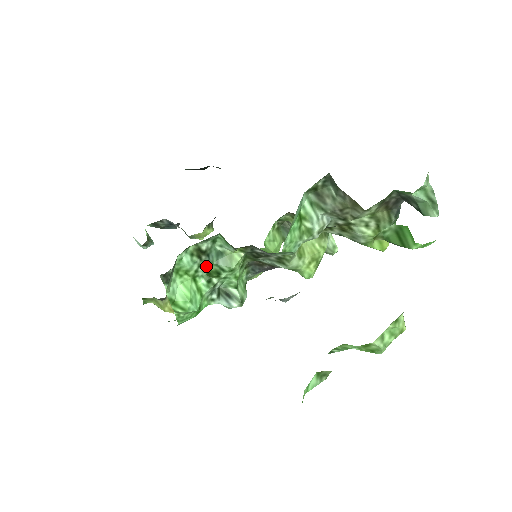
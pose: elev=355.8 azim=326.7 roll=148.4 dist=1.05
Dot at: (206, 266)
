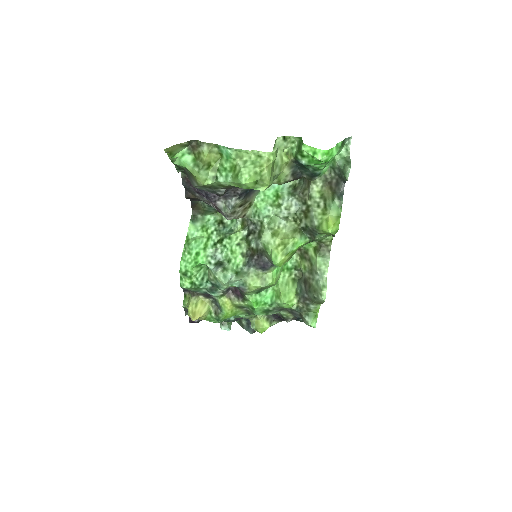
Dot at: (219, 233)
